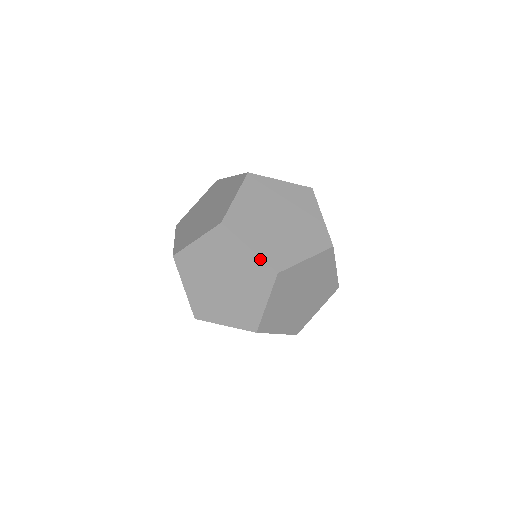
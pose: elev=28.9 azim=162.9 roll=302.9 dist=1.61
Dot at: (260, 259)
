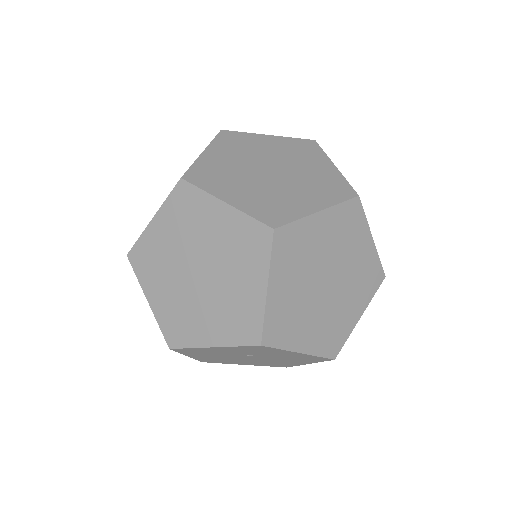
Dot at: (243, 215)
